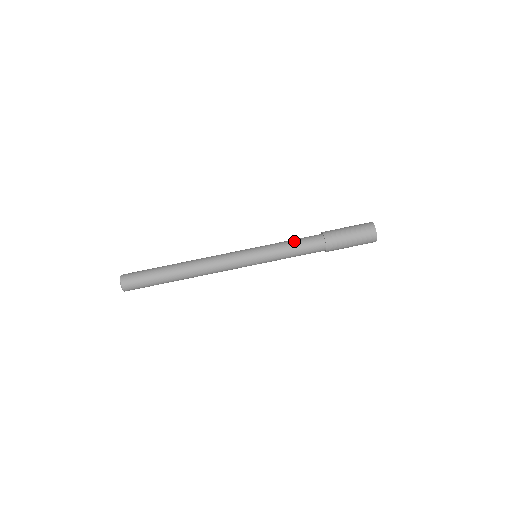
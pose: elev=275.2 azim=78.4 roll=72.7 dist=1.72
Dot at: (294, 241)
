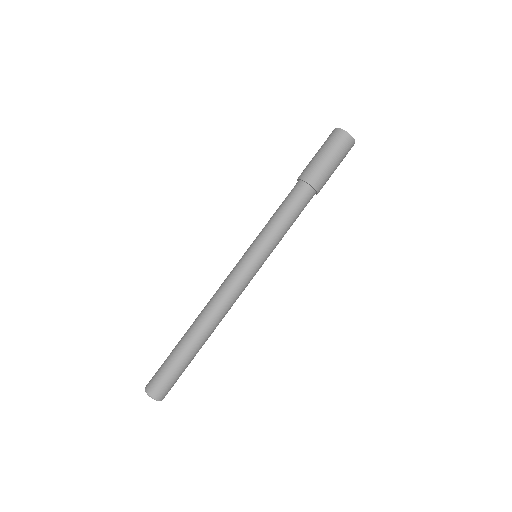
Dot at: (283, 212)
